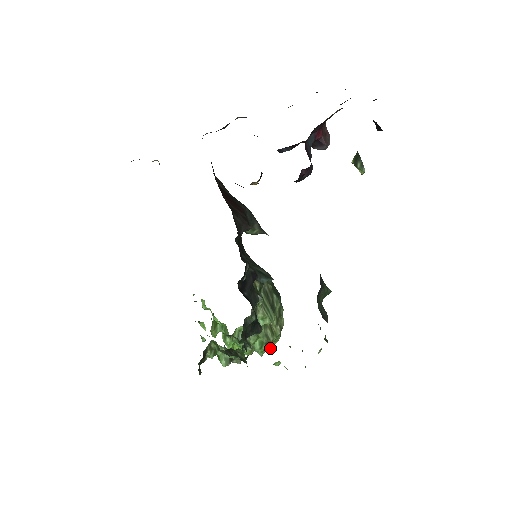
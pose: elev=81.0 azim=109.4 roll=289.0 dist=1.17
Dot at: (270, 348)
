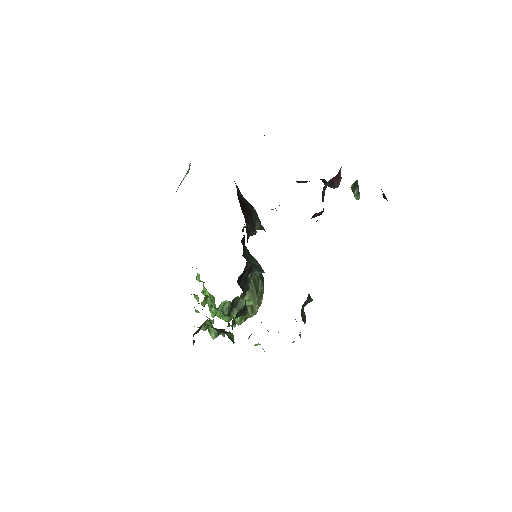
Dot at: (246, 319)
